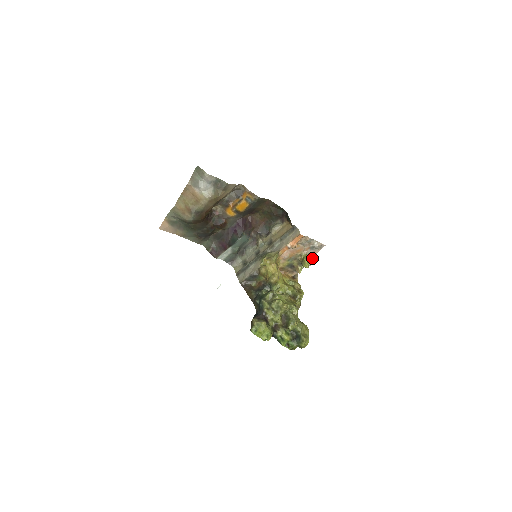
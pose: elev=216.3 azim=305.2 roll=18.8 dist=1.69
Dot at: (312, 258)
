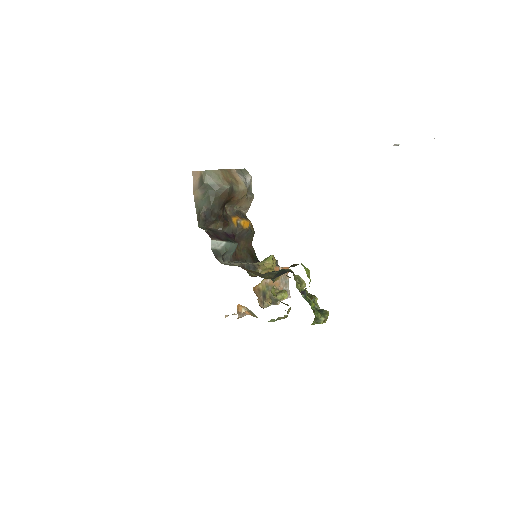
Dot at: occluded
